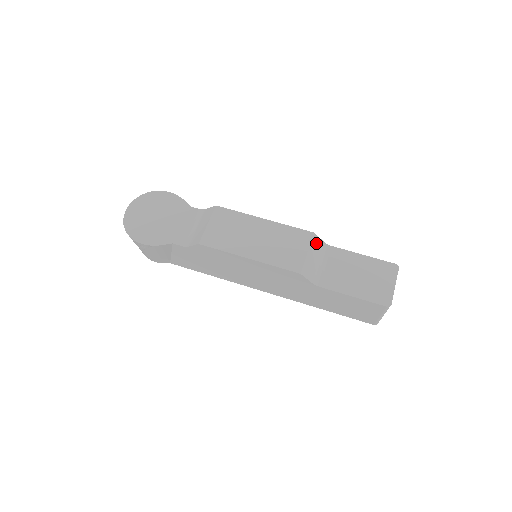
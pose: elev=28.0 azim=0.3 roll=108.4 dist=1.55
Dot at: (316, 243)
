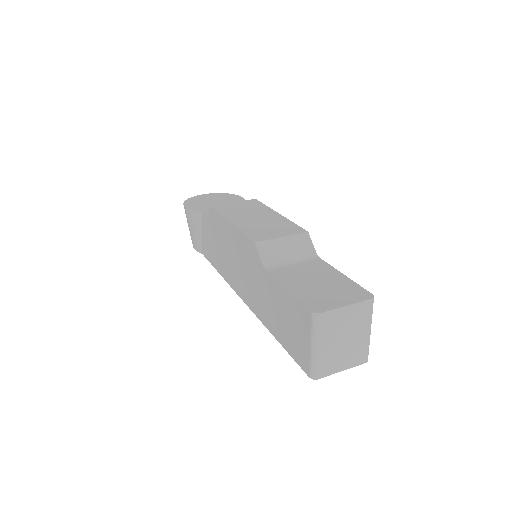
Dot at: (303, 241)
